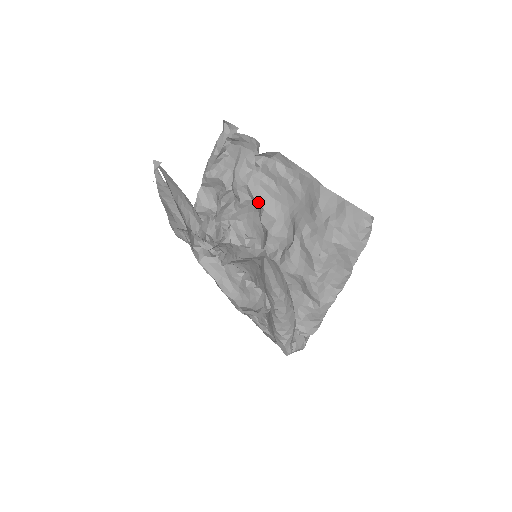
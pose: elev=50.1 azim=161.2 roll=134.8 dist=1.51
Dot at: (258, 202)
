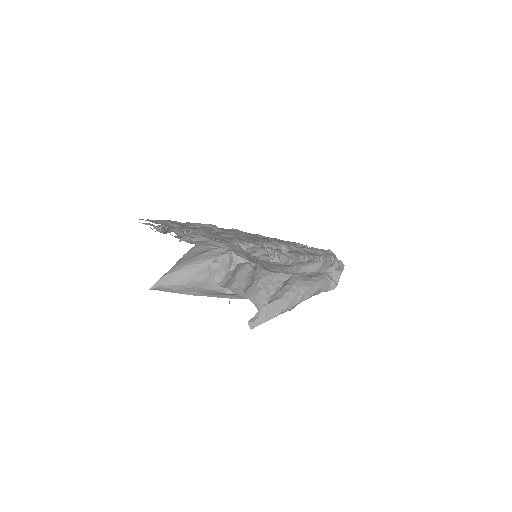
Dot at: occluded
